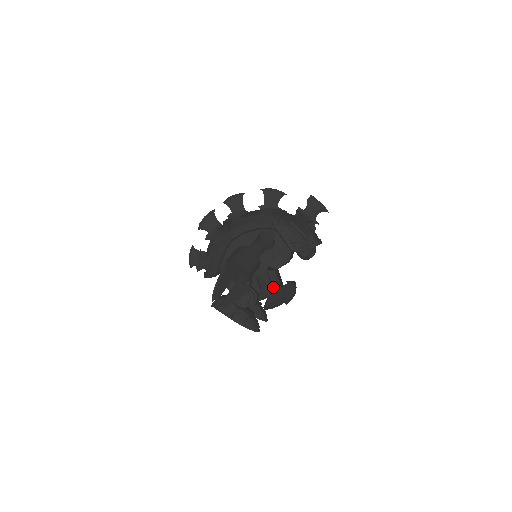
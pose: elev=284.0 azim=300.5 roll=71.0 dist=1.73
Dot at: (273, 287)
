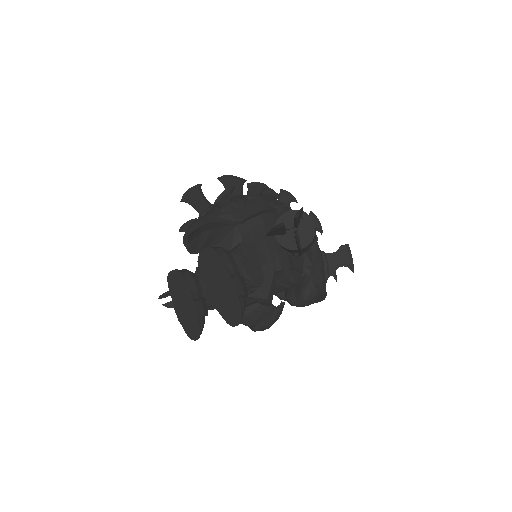
Dot at: occluded
